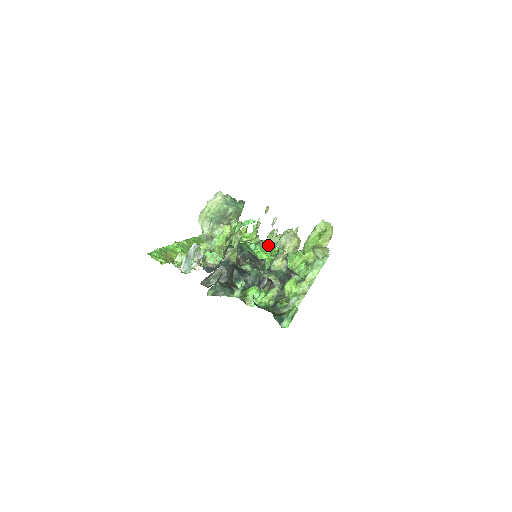
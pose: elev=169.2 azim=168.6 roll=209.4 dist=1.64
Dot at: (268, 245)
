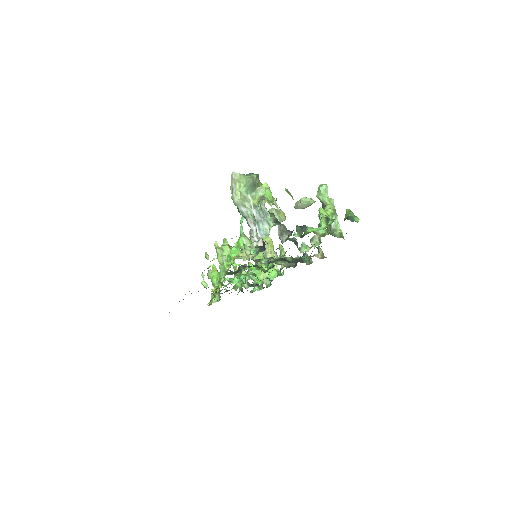
Dot at: (225, 289)
